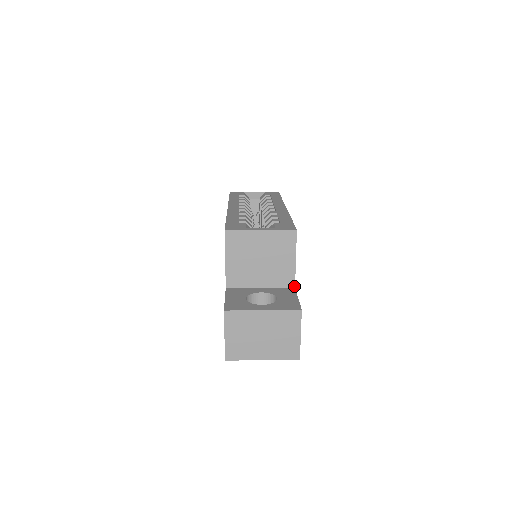
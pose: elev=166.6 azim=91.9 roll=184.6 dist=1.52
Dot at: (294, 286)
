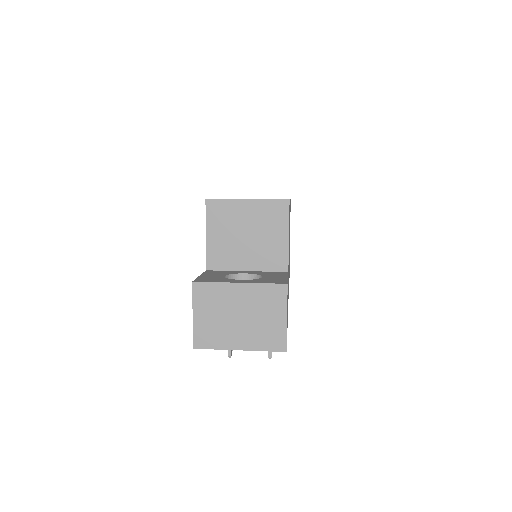
Dot at: (287, 270)
